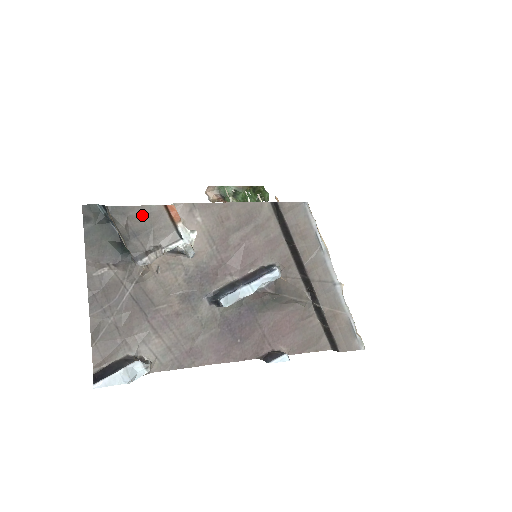
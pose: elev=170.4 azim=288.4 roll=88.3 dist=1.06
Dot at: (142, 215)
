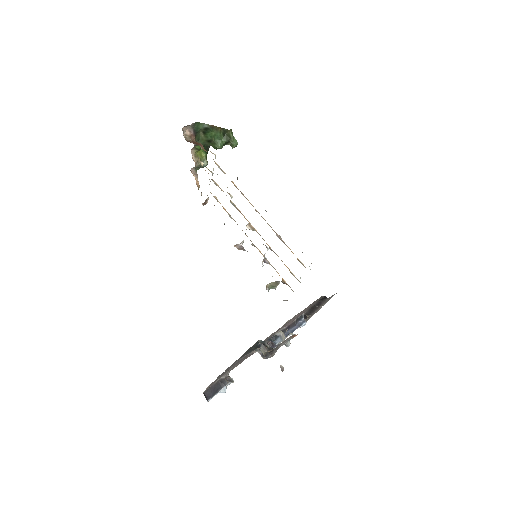
Dot at: (282, 342)
